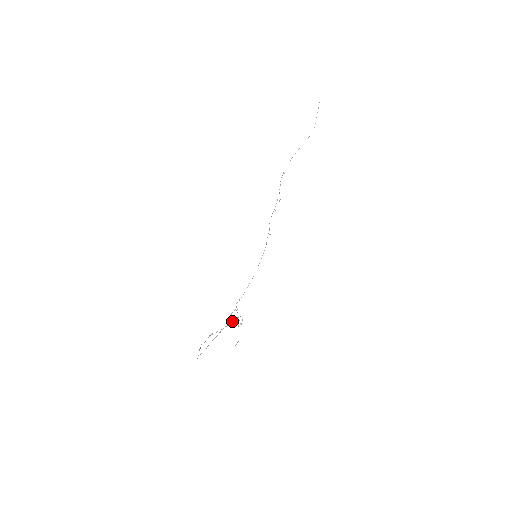
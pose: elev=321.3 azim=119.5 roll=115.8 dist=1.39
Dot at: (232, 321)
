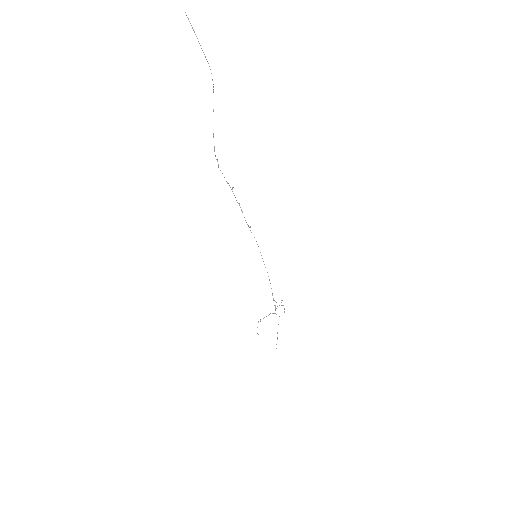
Dot at: occluded
